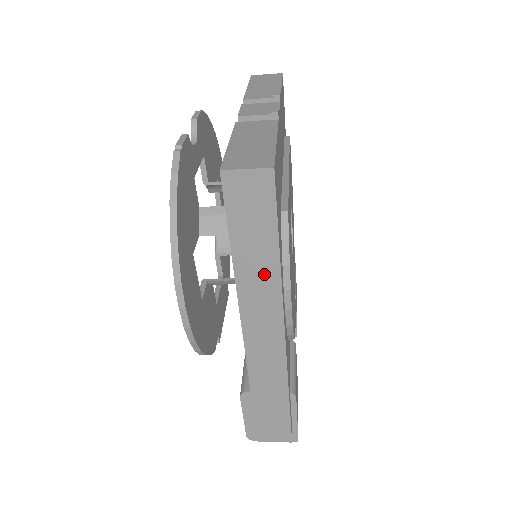
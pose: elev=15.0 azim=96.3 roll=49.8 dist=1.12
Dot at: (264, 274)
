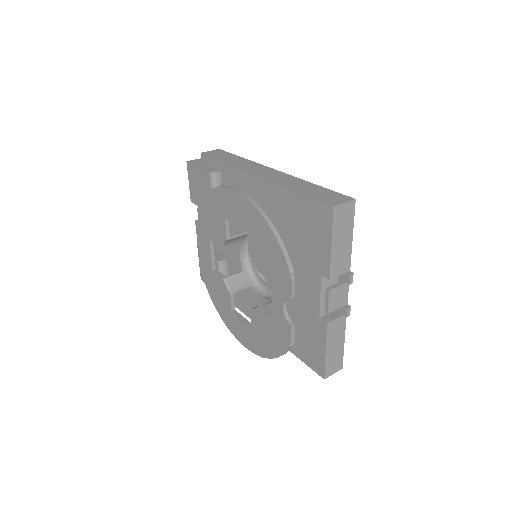
Dot at: occluded
